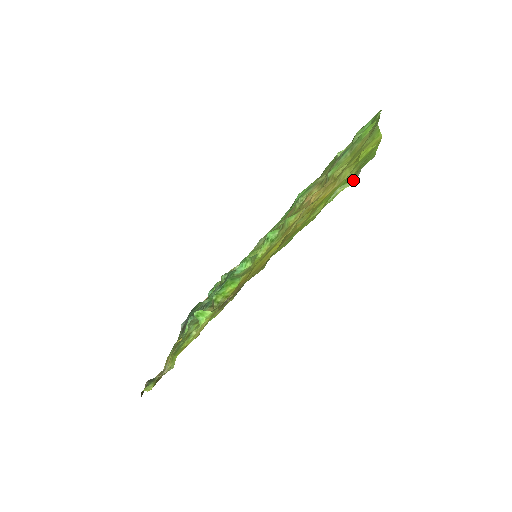
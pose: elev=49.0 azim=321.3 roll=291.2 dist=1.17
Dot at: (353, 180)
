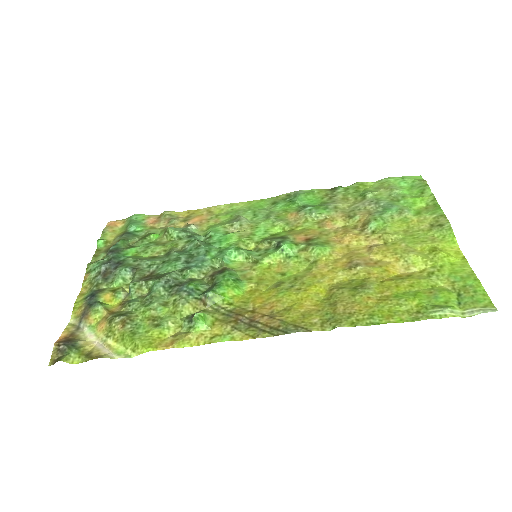
Dot at: (463, 310)
